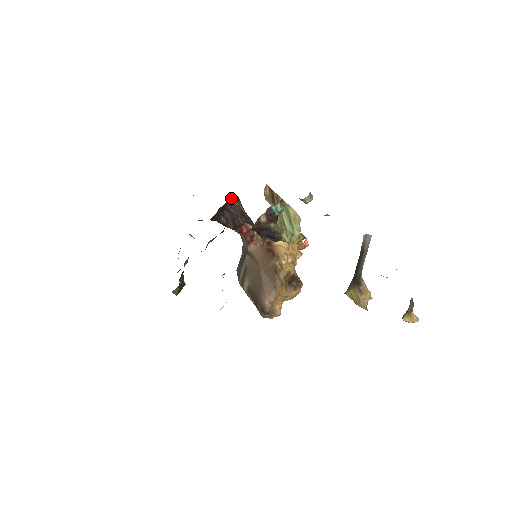
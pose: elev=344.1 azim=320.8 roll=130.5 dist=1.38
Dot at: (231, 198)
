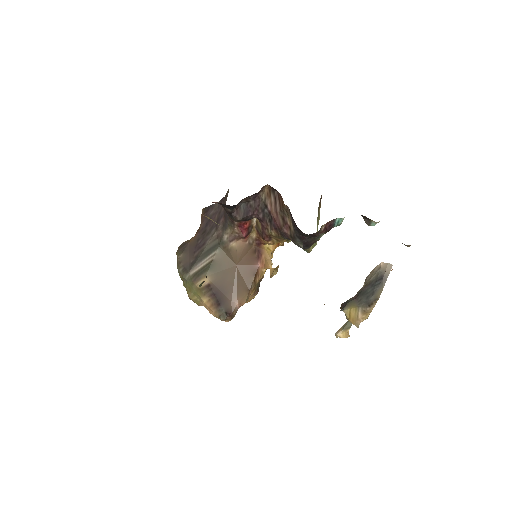
Dot at: (262, 190)
